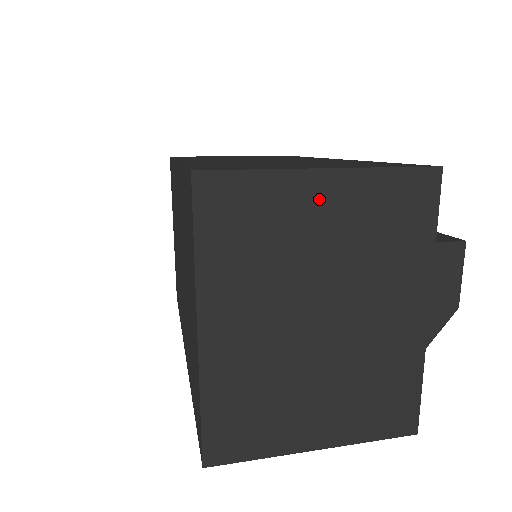
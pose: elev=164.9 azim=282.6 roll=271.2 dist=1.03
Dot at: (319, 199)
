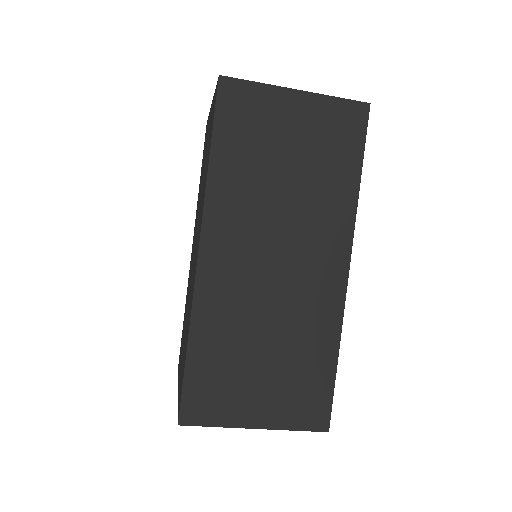
Dot at: occluded
